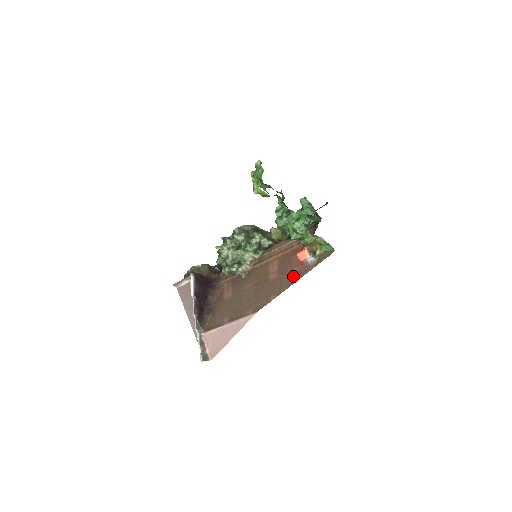
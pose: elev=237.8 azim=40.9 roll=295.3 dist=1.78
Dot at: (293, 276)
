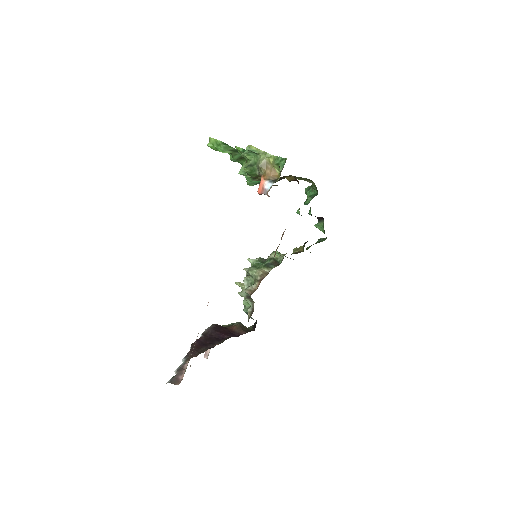
Dot at: occluded
